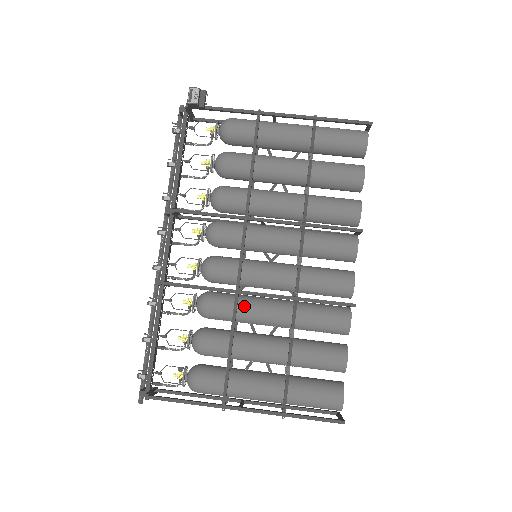
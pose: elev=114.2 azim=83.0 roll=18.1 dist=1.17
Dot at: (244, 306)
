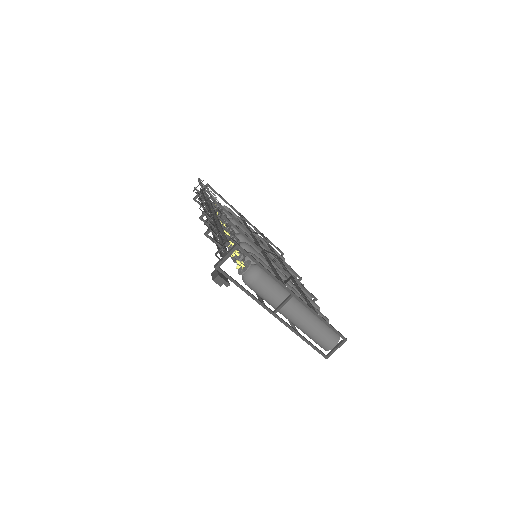
Dot at: occluded
